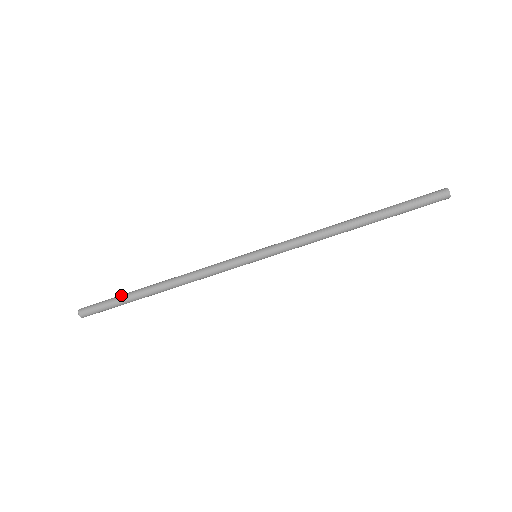
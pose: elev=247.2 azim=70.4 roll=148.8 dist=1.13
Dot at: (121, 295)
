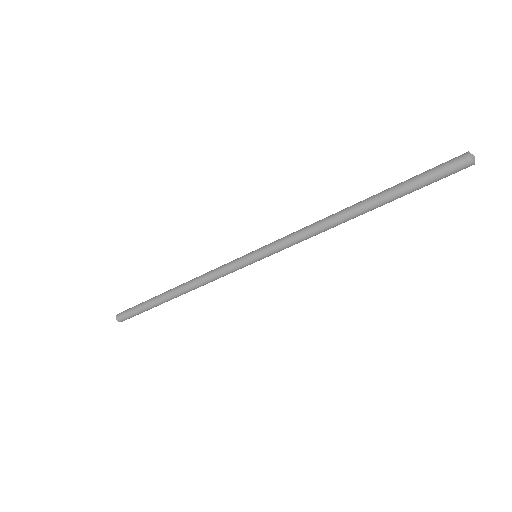
Dot at: (147, 300)
